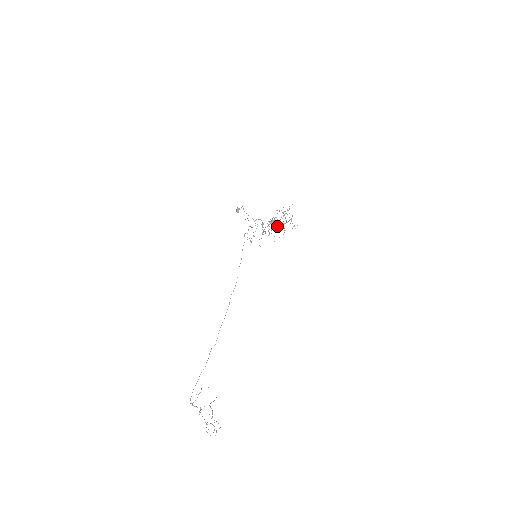
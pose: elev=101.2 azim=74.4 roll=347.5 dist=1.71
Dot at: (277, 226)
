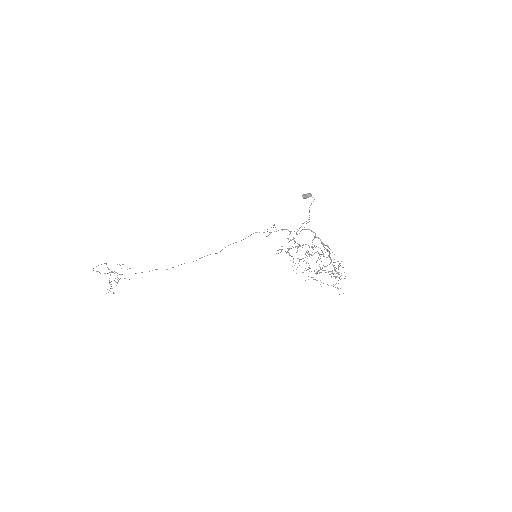
Dot at: (309, 265)
